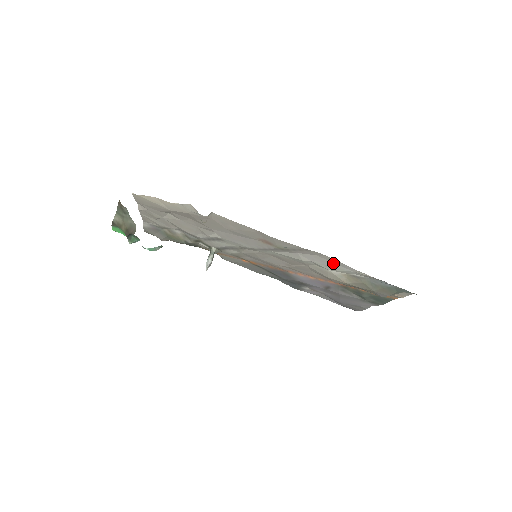
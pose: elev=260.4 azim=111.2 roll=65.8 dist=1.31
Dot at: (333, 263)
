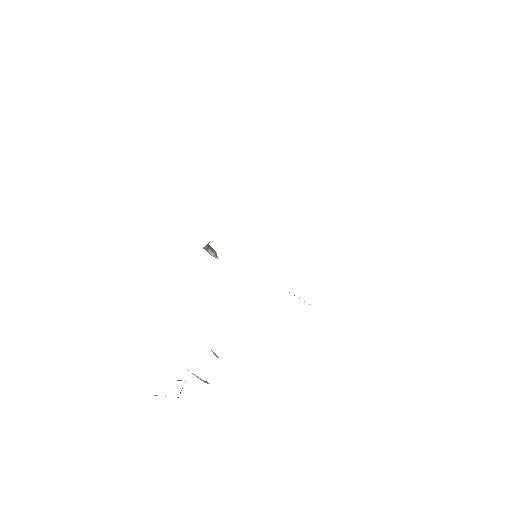
Dot at: occluded
